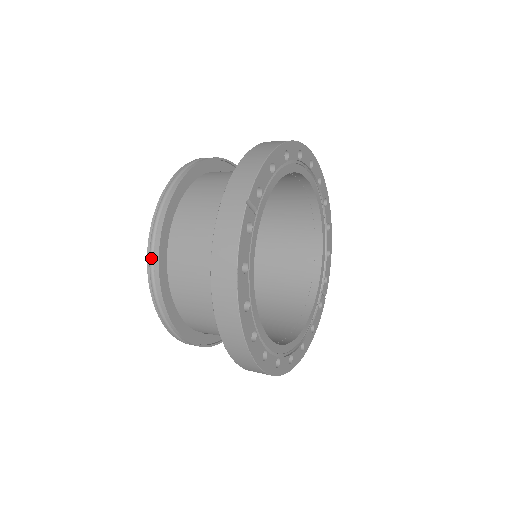
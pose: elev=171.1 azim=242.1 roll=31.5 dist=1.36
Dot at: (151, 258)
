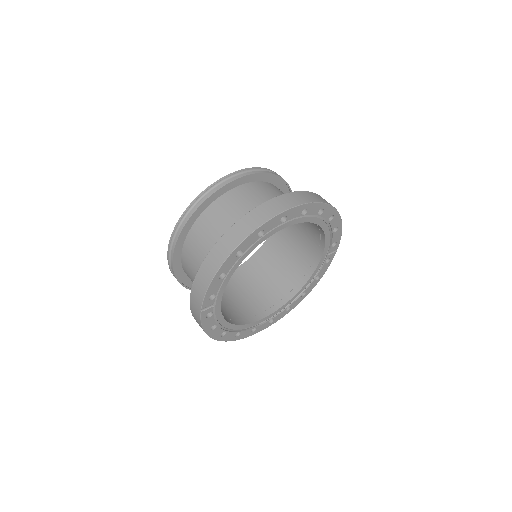
Dot at: occluded
